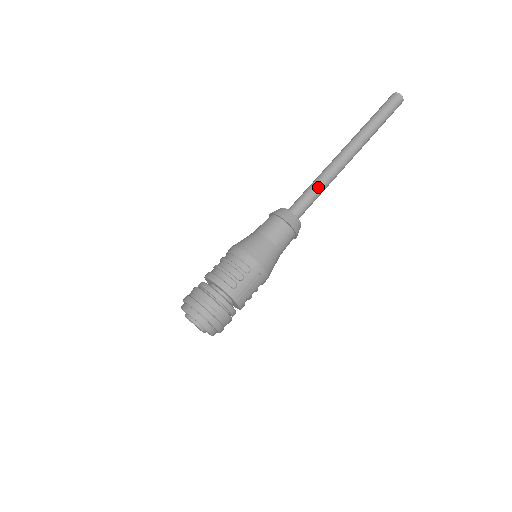
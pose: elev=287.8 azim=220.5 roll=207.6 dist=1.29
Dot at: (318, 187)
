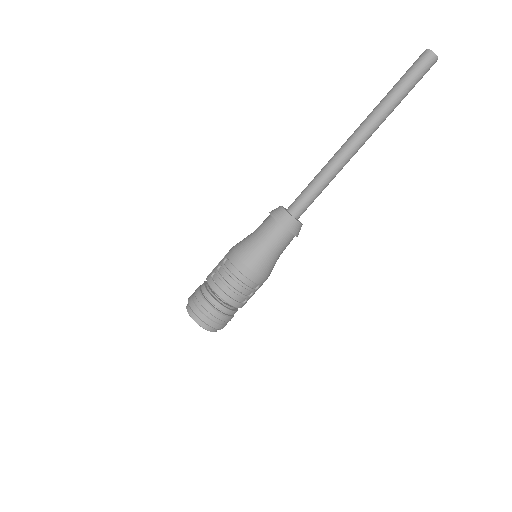
Dot at: (326, 186)
